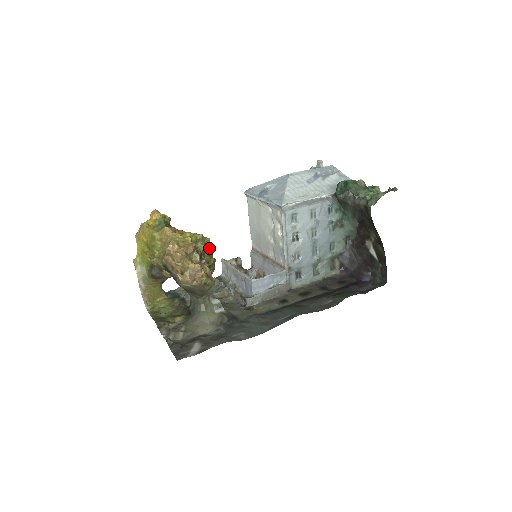
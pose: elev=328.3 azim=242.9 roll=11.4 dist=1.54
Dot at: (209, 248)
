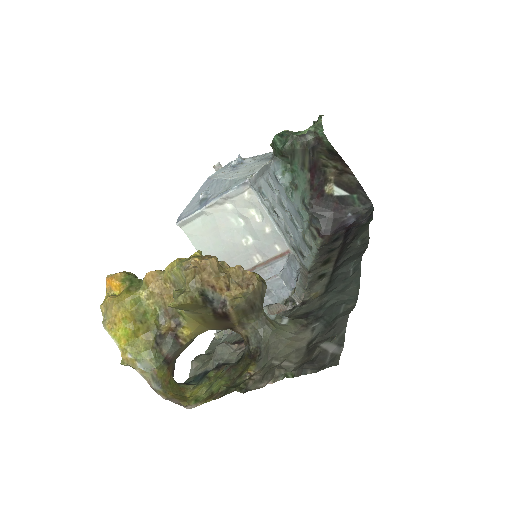
Dot at: occluded
